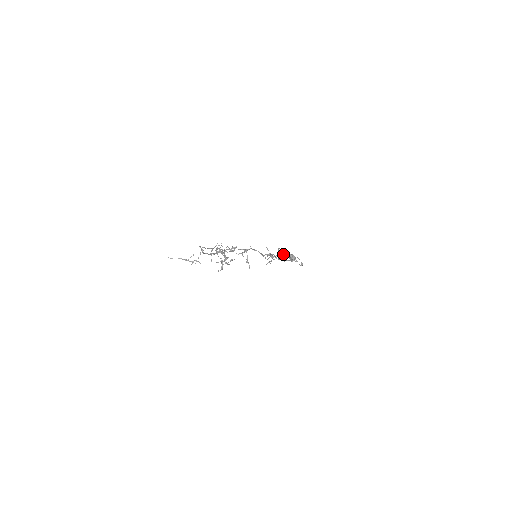
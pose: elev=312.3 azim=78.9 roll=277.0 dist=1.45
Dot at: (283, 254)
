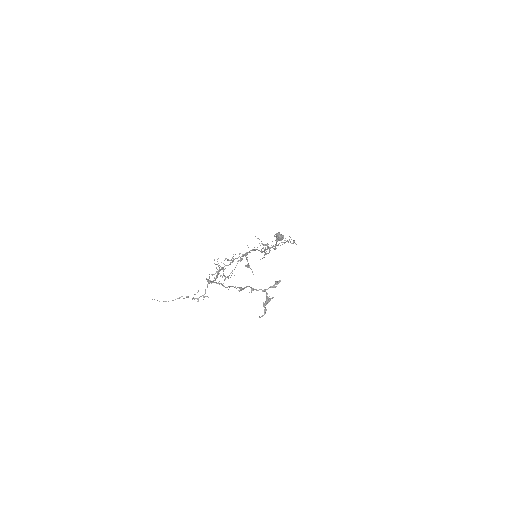
Dot at: (282, 242)
